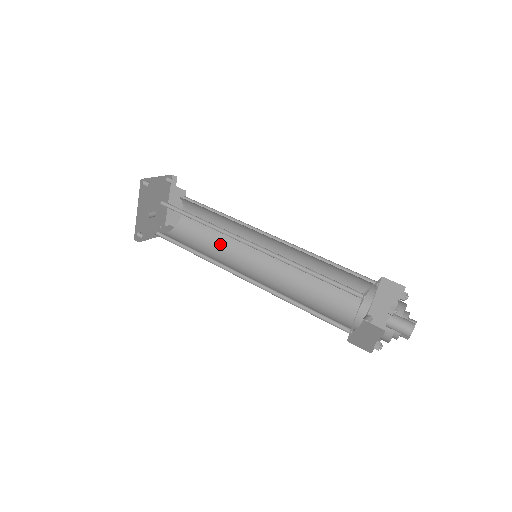
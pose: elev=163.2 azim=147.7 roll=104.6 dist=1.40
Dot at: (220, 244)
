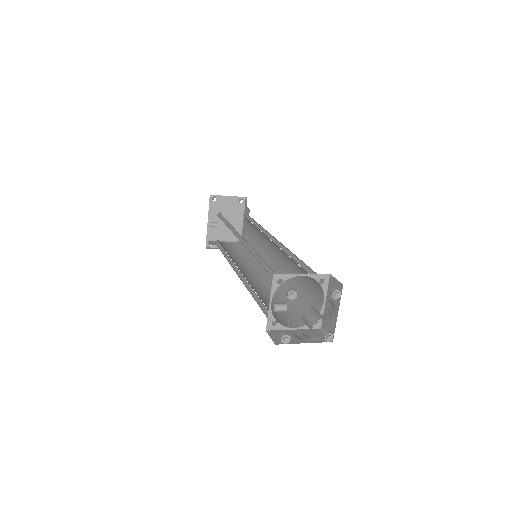
Dot at: occluded
